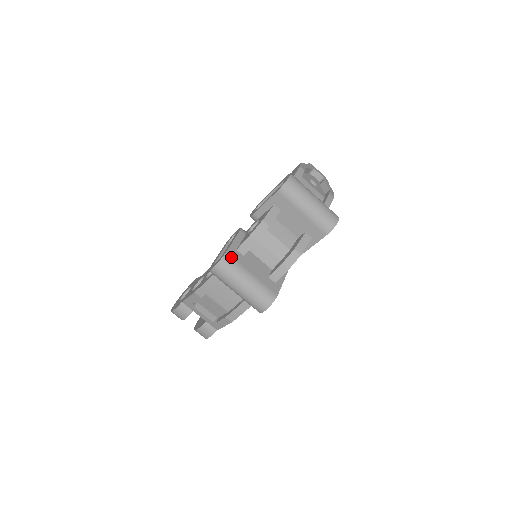
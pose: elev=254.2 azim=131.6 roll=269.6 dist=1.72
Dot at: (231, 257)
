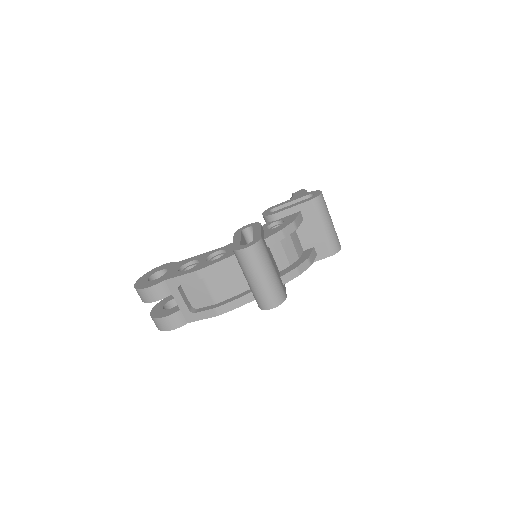
Dot at: (264, 243)
